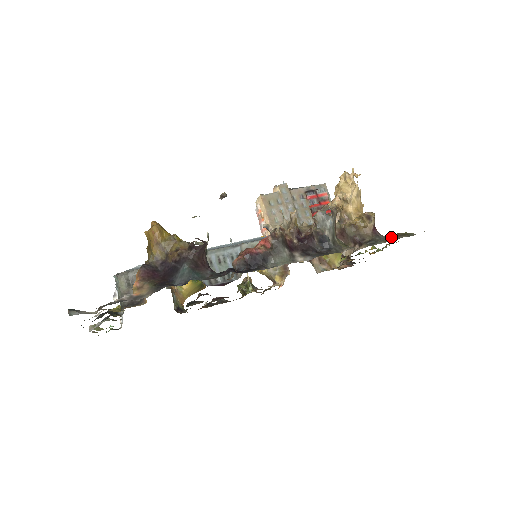
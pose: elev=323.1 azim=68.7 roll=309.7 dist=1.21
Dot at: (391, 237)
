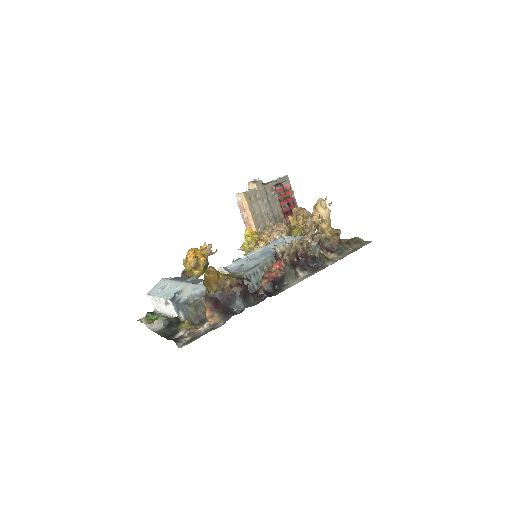
Dot at: (350, 244)
